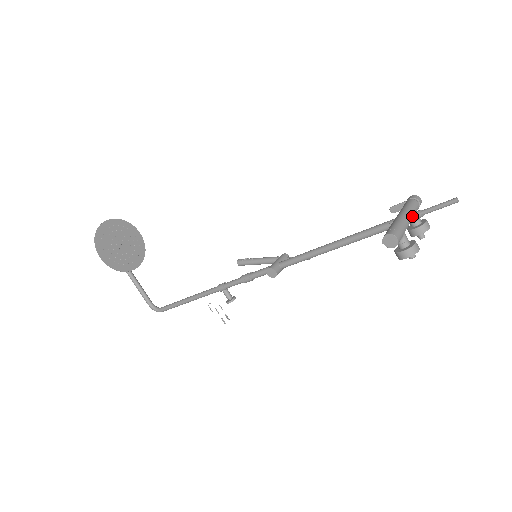
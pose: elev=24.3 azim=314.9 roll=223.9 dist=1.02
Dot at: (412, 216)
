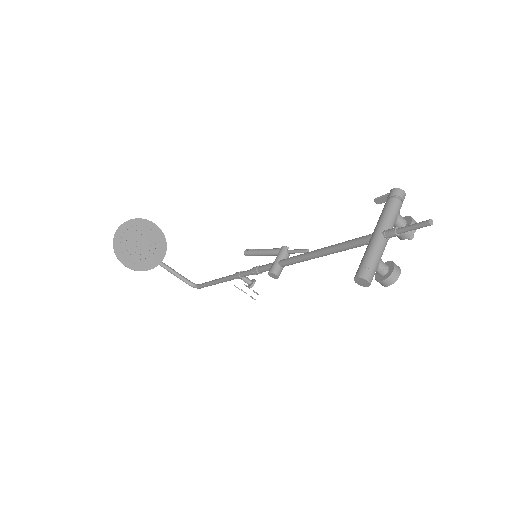
Dot at: (387, 236)
